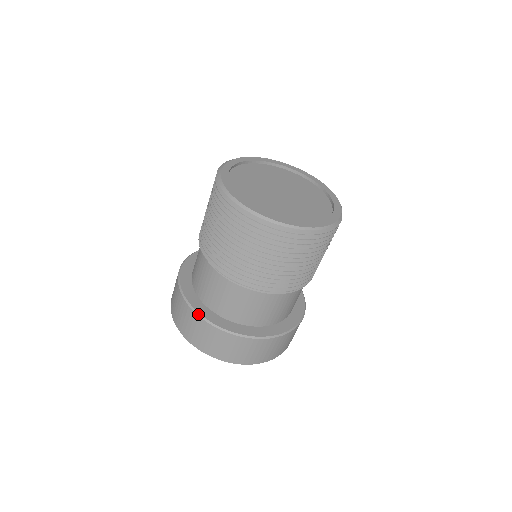
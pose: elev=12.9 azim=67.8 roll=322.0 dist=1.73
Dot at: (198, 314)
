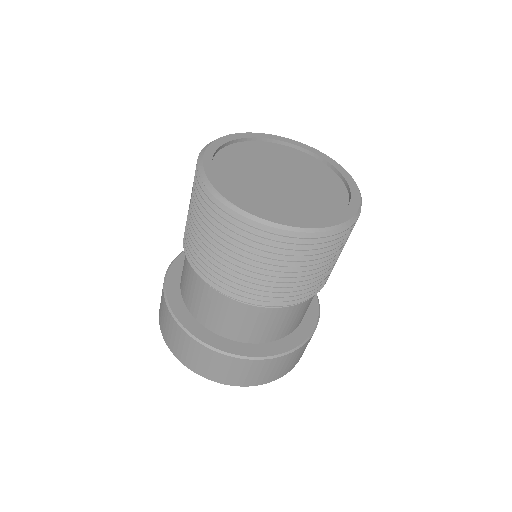
Dot at: (225, 353)
